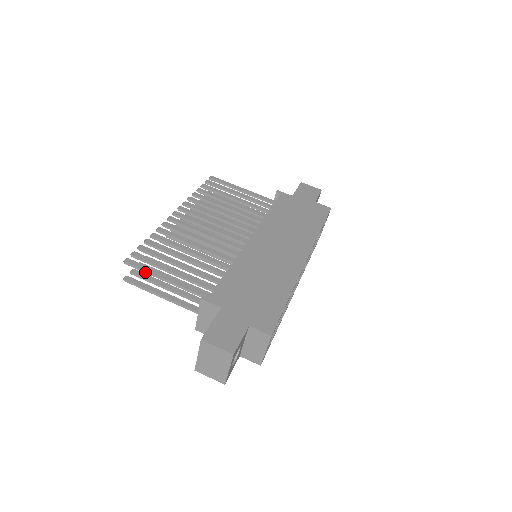
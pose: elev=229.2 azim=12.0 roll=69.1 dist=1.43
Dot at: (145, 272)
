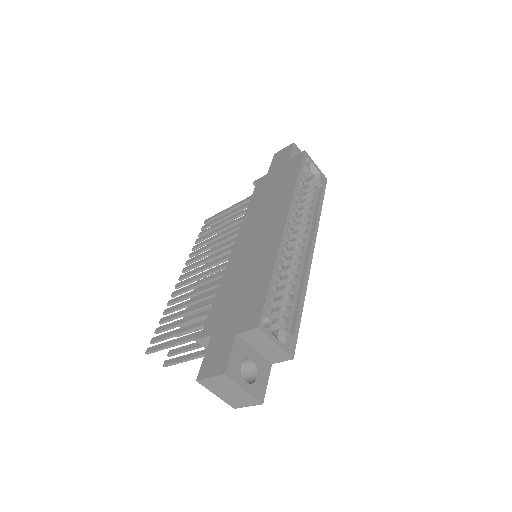
Dot at: occluded
